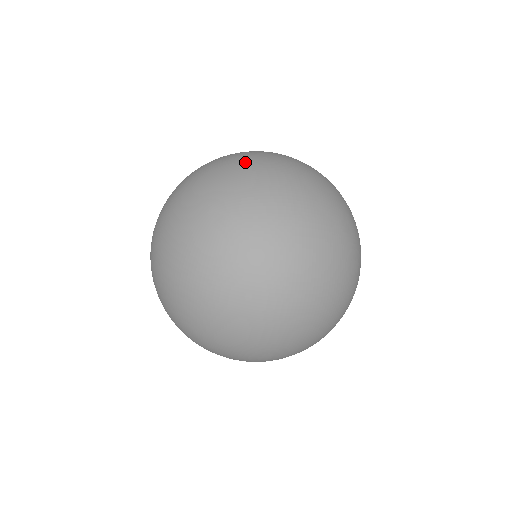
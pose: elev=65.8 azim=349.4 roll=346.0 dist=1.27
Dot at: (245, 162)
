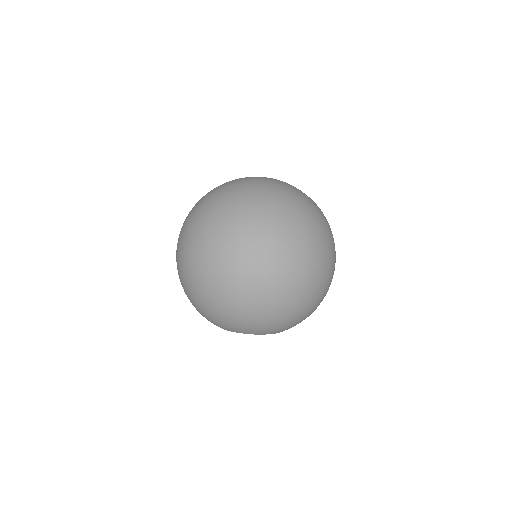
Dot at: (248, 179)
